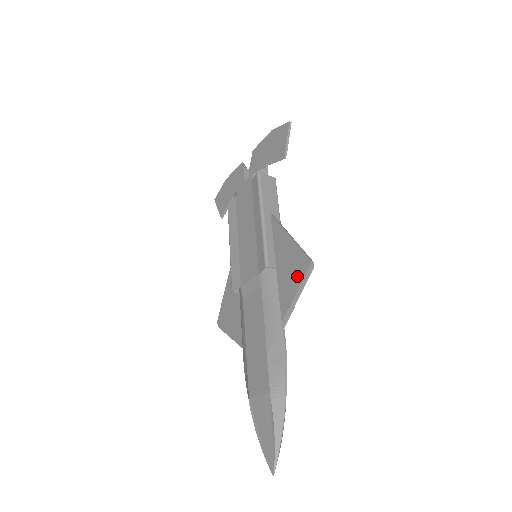
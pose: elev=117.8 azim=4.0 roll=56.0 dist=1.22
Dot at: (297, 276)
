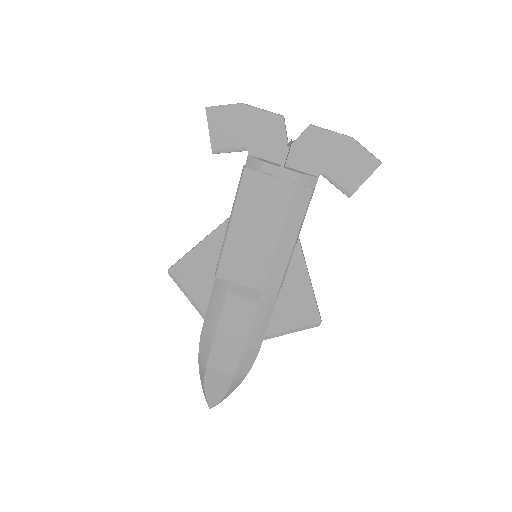
Dot at: (301, 319)
